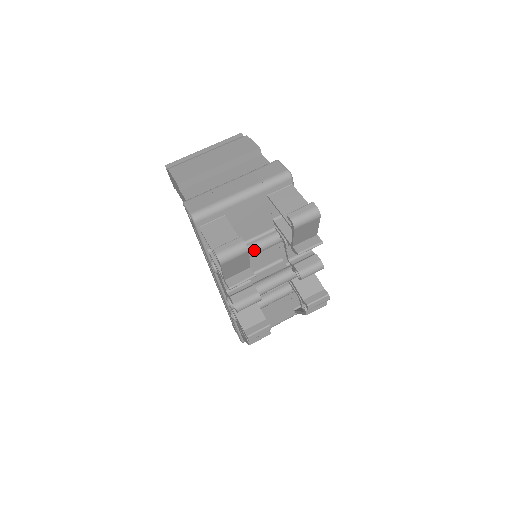
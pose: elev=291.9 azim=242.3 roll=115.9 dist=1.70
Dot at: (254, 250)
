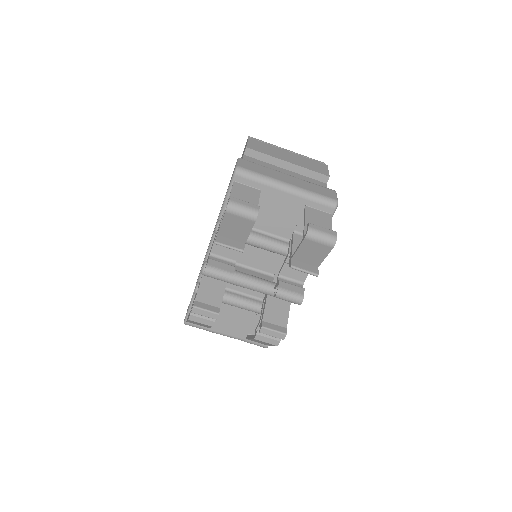
Dot at: (259, 241)
